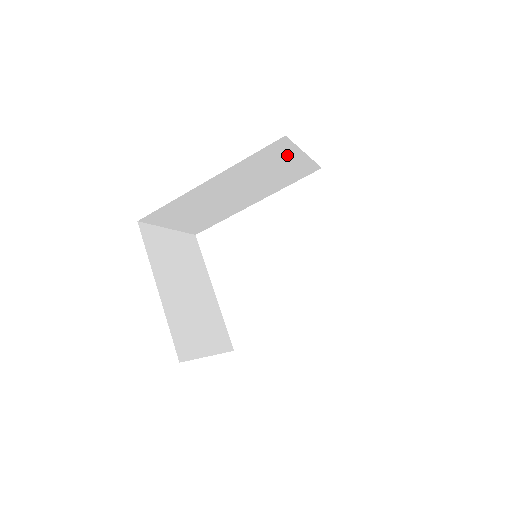
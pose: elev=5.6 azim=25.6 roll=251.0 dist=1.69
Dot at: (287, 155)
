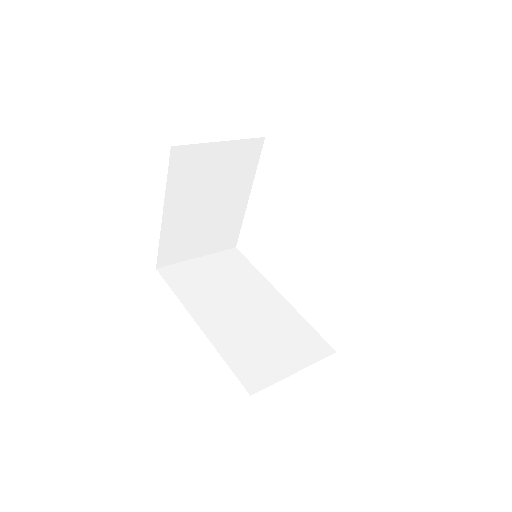
Dot at: occluded
